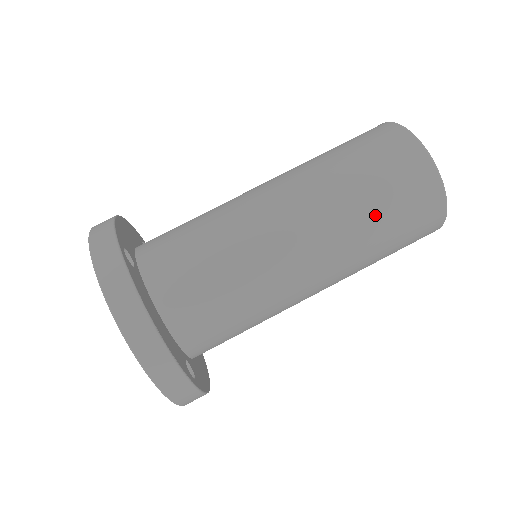
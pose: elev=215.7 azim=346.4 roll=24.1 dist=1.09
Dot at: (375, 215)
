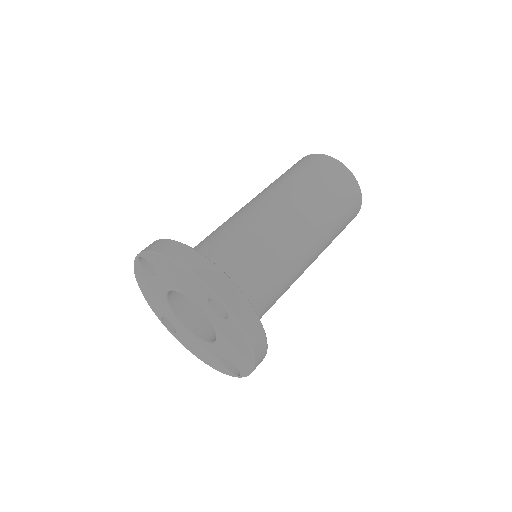
Dot at: (337, 232)
